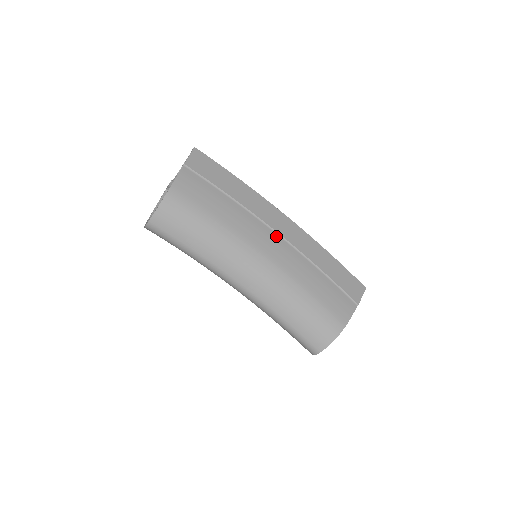
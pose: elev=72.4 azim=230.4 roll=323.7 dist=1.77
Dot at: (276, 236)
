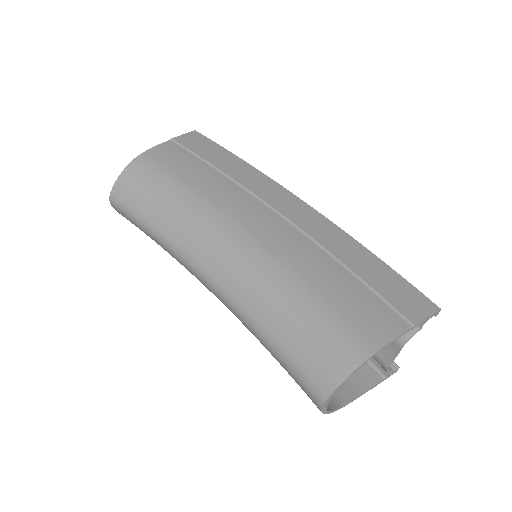
Dot at: (275, 216)
